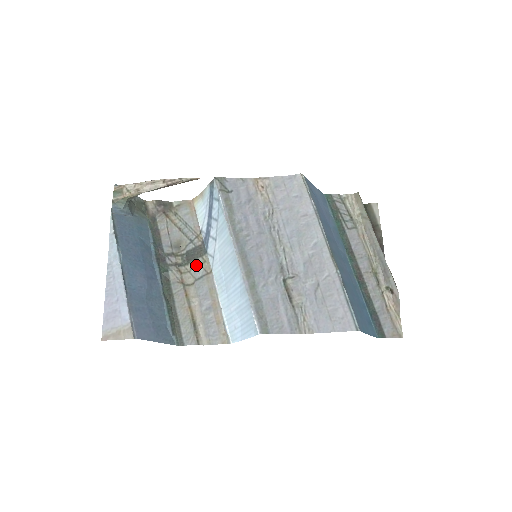
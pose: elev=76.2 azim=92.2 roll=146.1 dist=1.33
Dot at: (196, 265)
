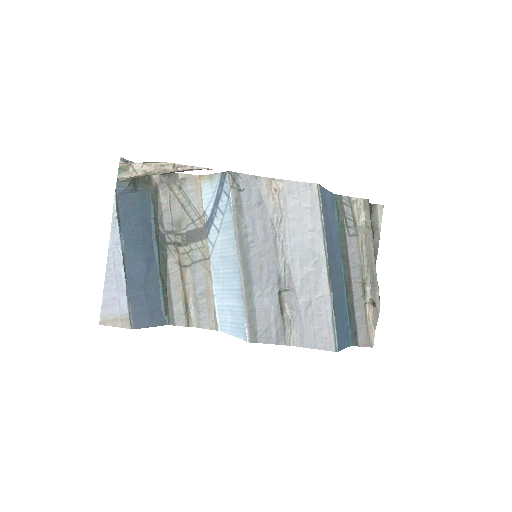
Dot at: (195, 248)
